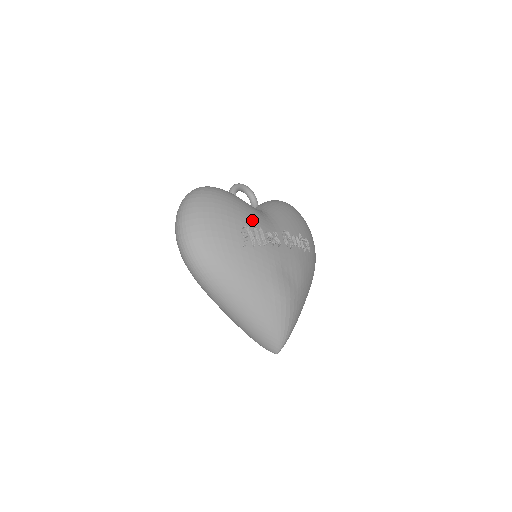
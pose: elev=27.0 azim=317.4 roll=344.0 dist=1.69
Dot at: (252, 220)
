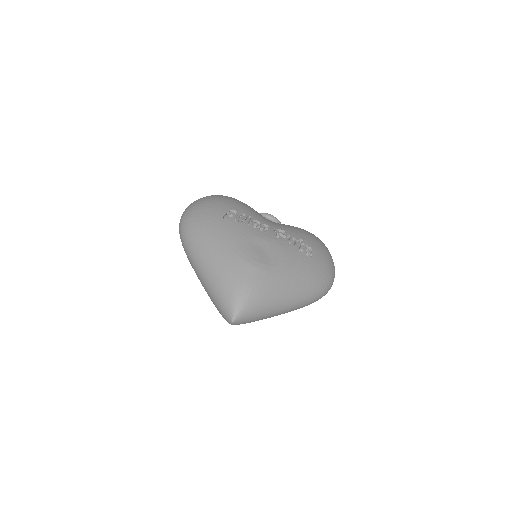
Dot at: (246, 211)
